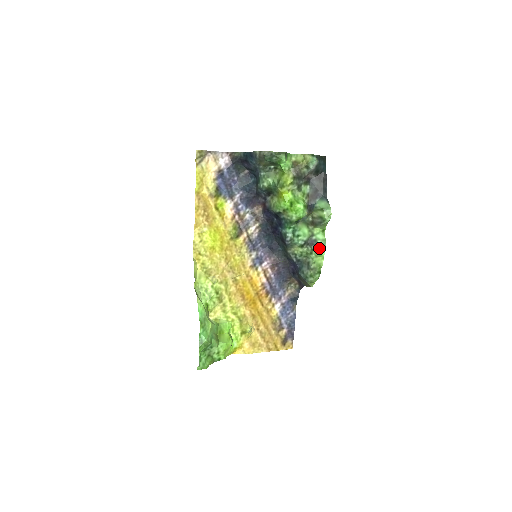
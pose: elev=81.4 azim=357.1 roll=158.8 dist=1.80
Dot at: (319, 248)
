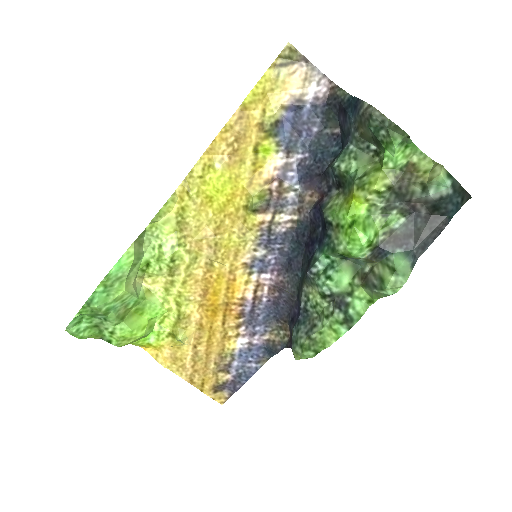
Dot at: (343, 320)
